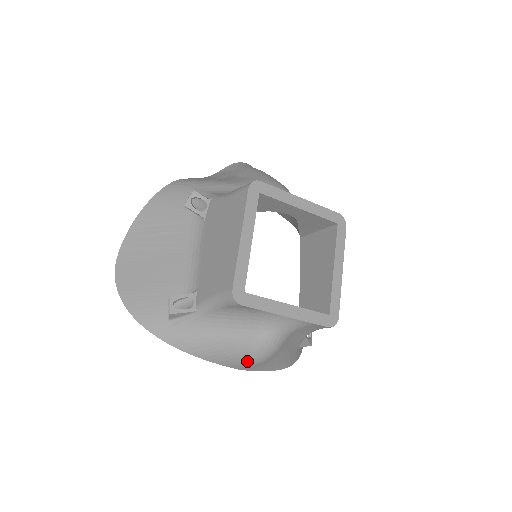
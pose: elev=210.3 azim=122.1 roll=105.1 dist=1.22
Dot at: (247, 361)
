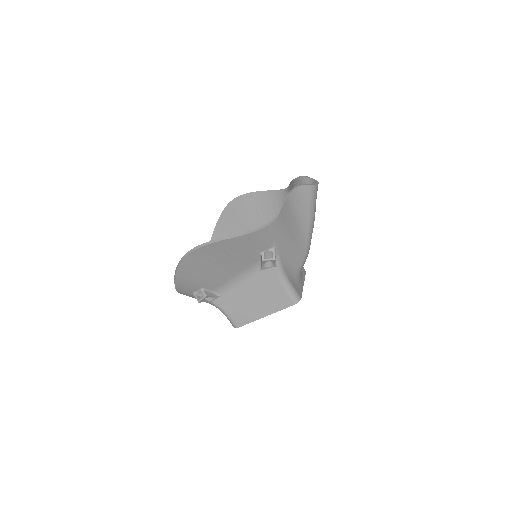
Dot at: occluded
